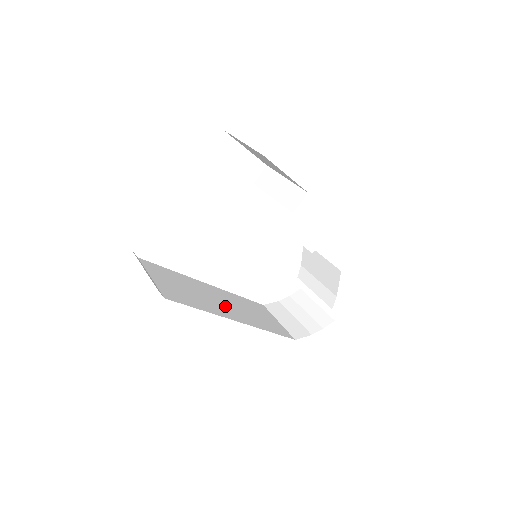
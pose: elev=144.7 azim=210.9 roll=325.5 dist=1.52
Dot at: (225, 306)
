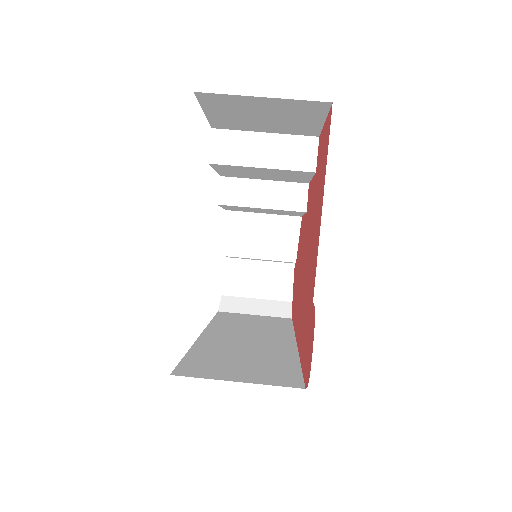
Dot at: (260, 341)
